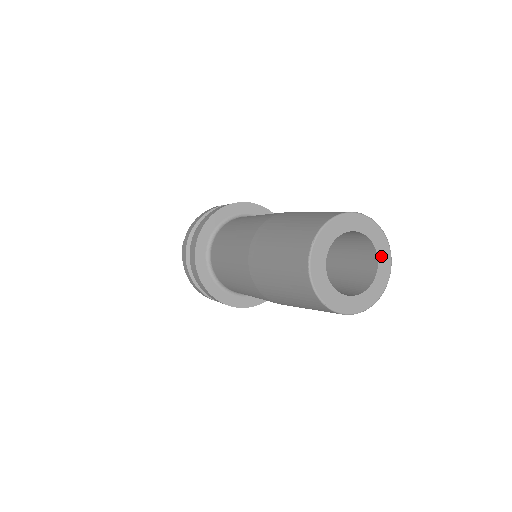
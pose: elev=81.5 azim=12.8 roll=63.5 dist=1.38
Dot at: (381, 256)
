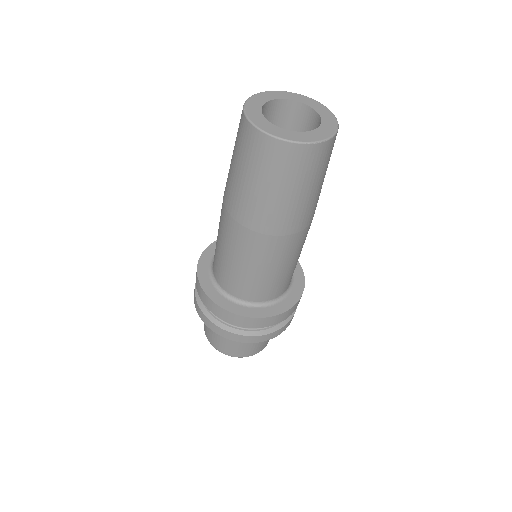
Dot at: (320, 131)
